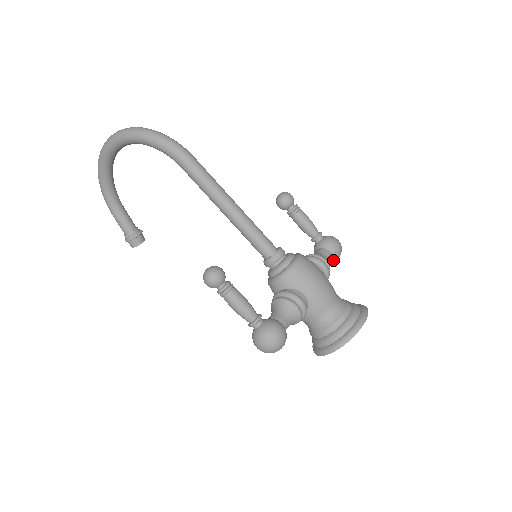
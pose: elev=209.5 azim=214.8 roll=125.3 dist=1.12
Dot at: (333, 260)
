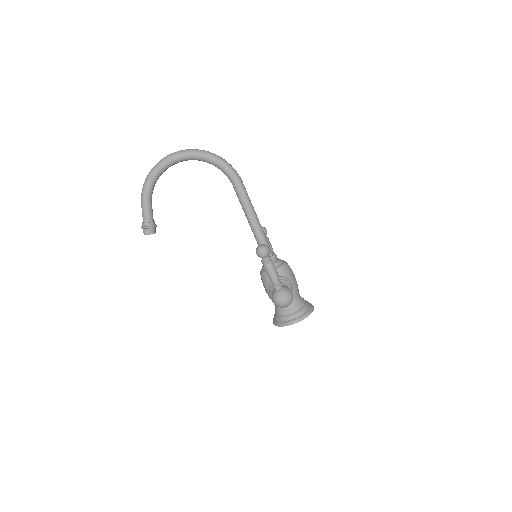
Dot at: occluded
